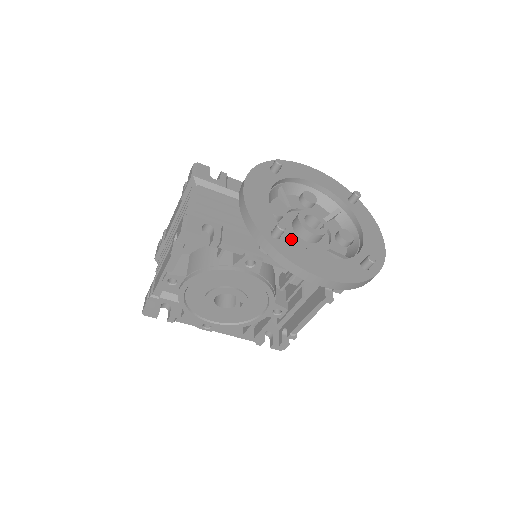
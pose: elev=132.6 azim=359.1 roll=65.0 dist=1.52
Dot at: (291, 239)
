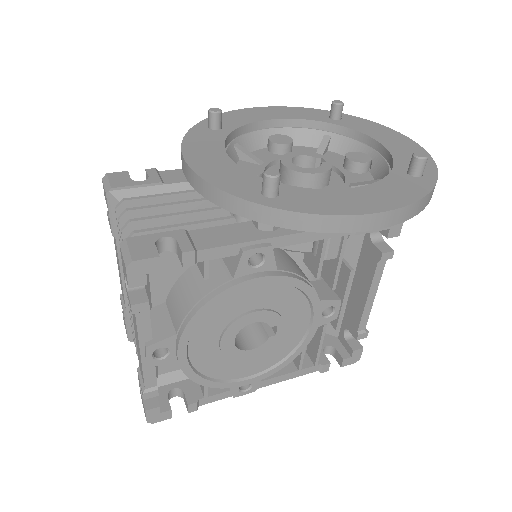
Dot at: (295, 188)
